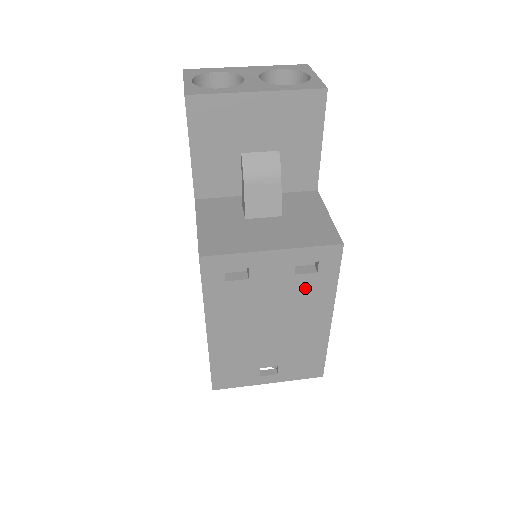
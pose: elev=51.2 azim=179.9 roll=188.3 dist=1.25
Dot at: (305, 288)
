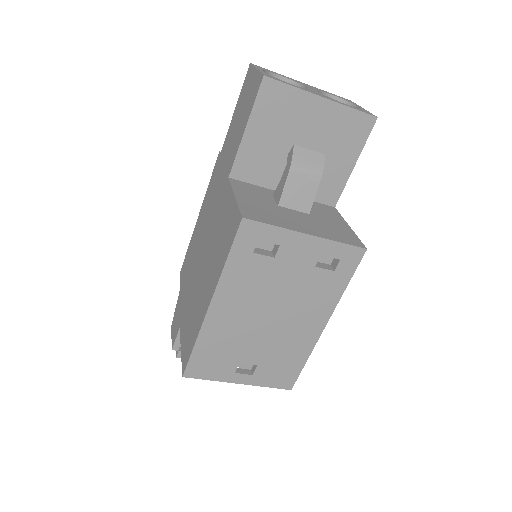
Dot at: (317, 284)
